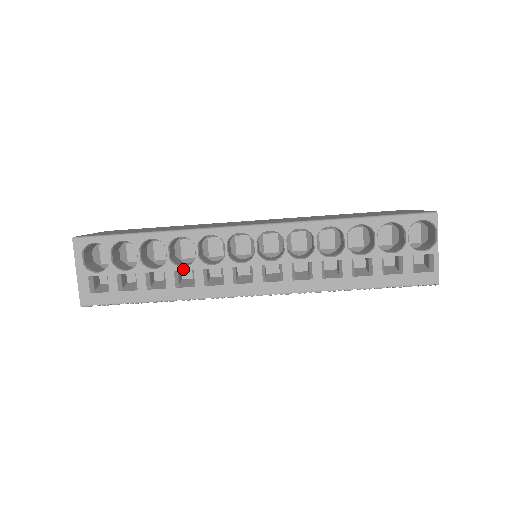
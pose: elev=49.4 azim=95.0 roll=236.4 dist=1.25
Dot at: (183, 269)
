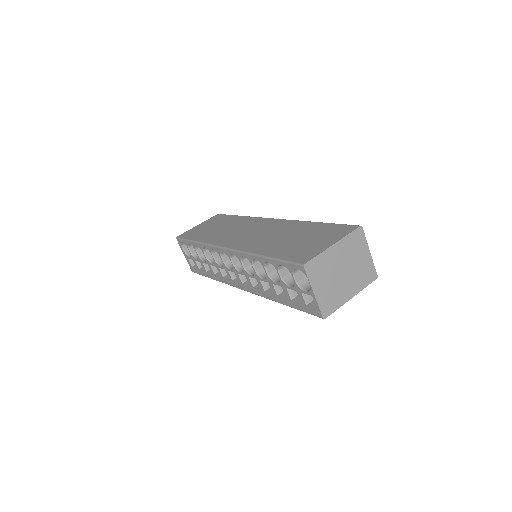
Dot at: (213, 265)
